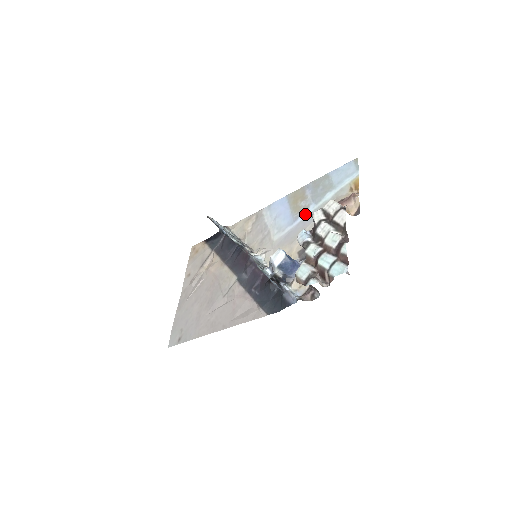
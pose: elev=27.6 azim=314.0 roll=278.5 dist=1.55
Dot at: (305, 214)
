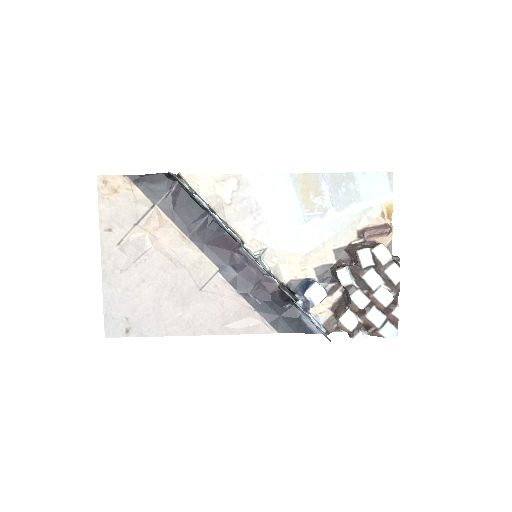
Dot at: (322, 219)
